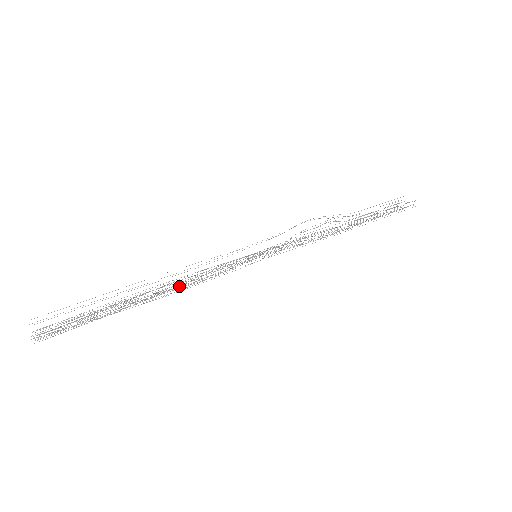
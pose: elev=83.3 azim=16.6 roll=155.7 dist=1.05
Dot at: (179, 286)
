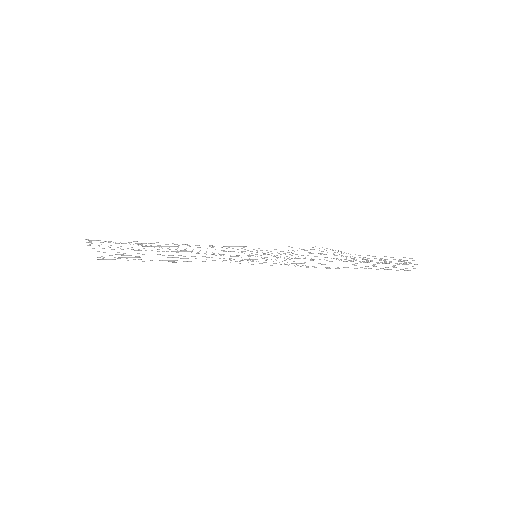
Dot at: occluded
